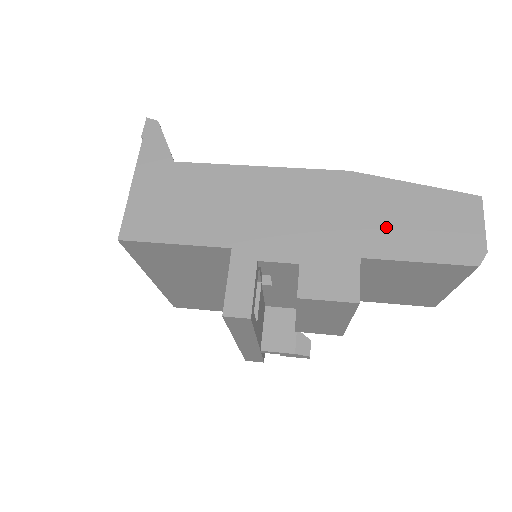
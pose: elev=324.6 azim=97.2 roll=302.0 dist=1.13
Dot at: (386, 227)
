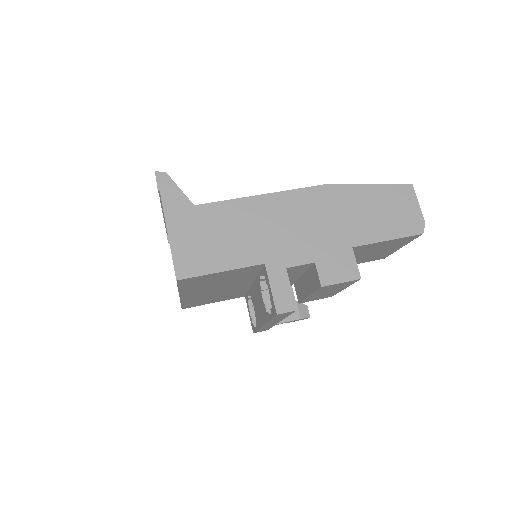
Dot at: (361, 221)
